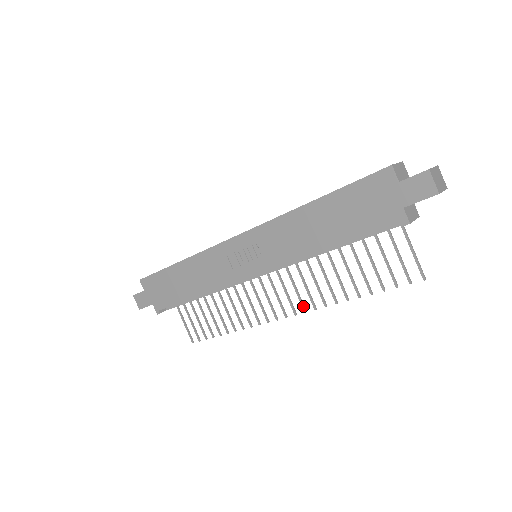
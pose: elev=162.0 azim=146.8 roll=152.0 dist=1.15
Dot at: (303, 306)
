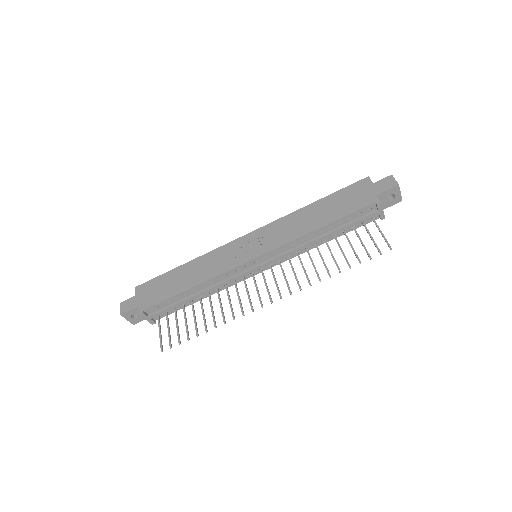
Dot at: occluded
